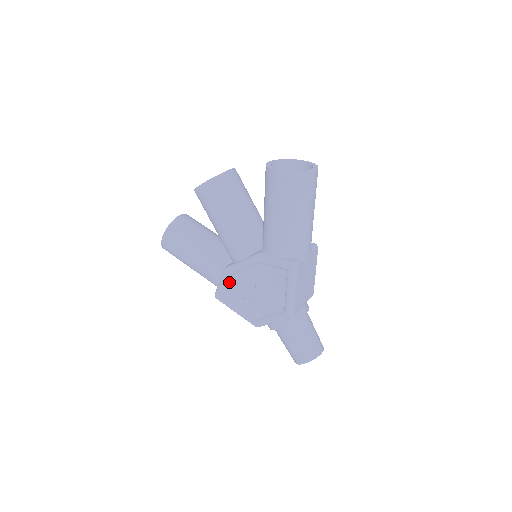
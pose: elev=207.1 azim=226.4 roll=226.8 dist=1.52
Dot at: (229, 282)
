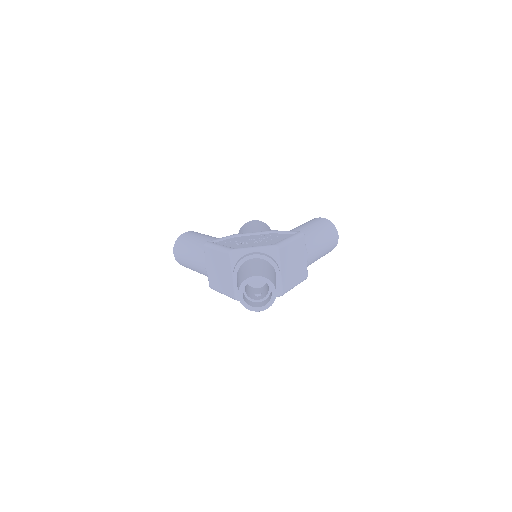
Dot at: (230, 239)
